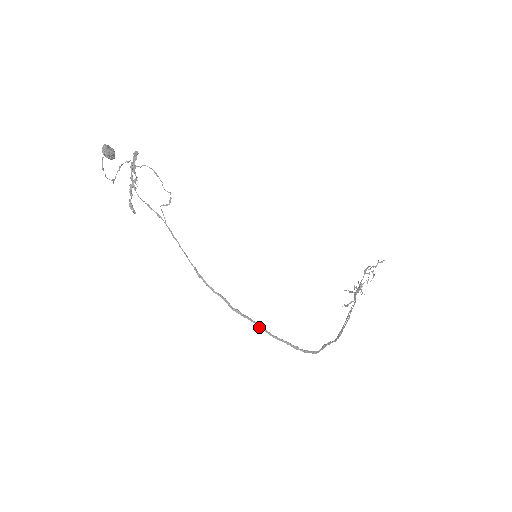
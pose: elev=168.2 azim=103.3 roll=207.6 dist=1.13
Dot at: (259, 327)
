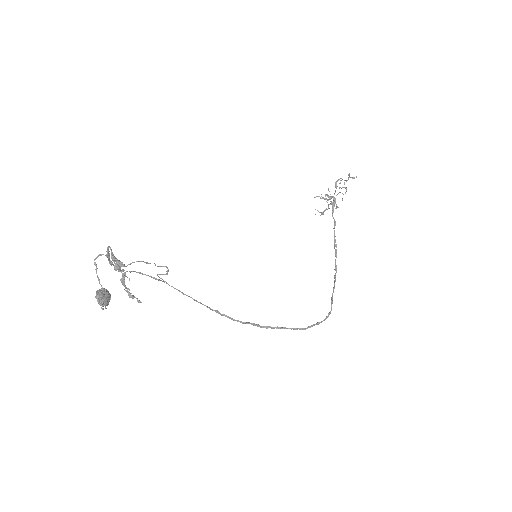
Dot at: occluded
